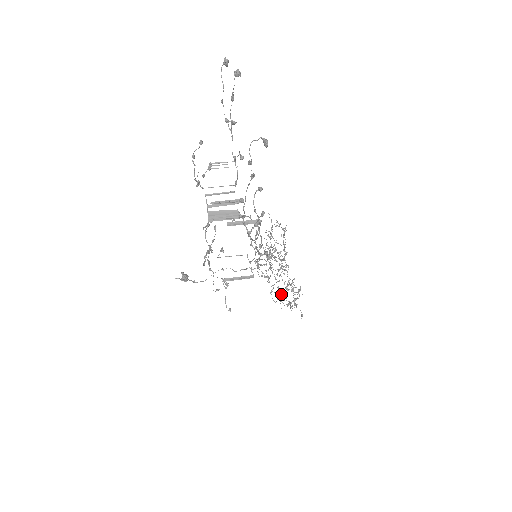
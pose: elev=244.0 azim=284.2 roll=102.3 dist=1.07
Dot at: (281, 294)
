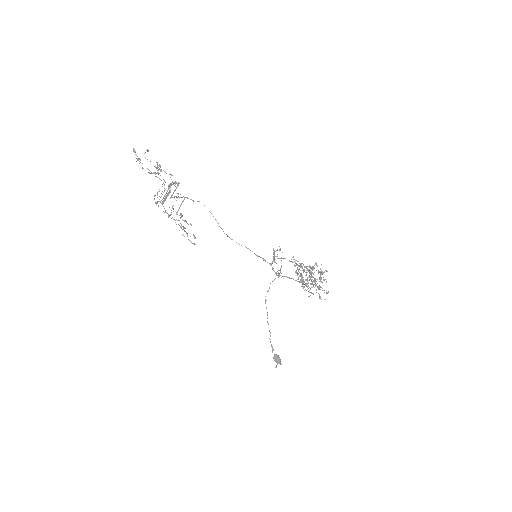
Dot at: occluded
